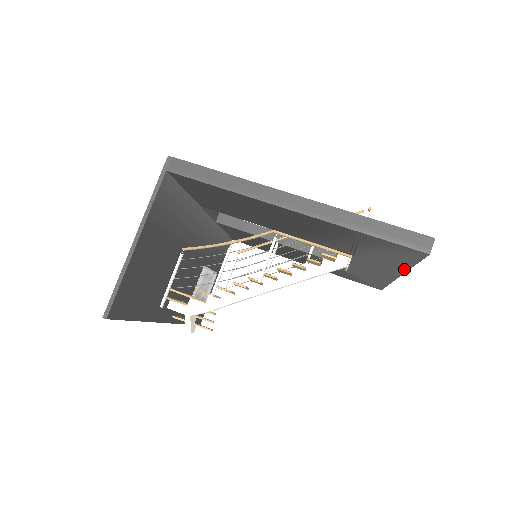
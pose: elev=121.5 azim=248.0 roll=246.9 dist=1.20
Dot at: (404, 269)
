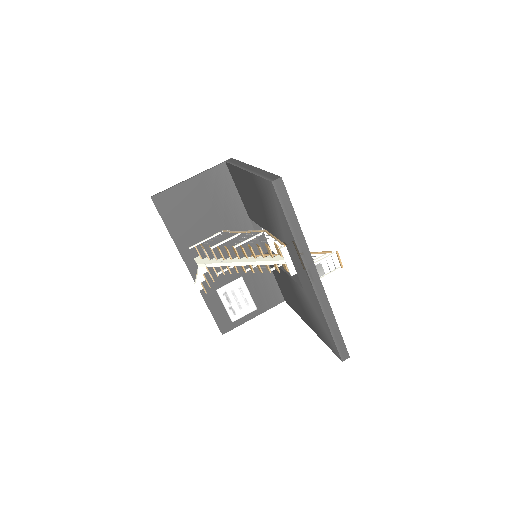
Dot at: (295, 244)
